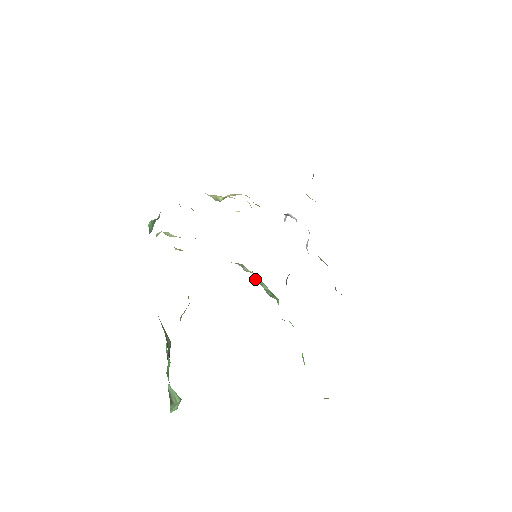
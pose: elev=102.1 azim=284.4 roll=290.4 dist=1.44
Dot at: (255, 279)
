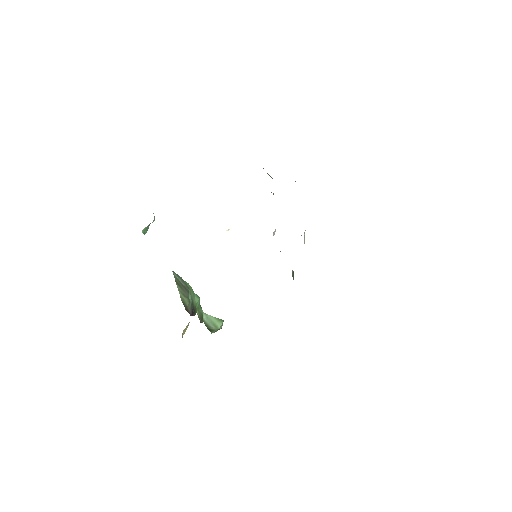
Dot at: occluded
